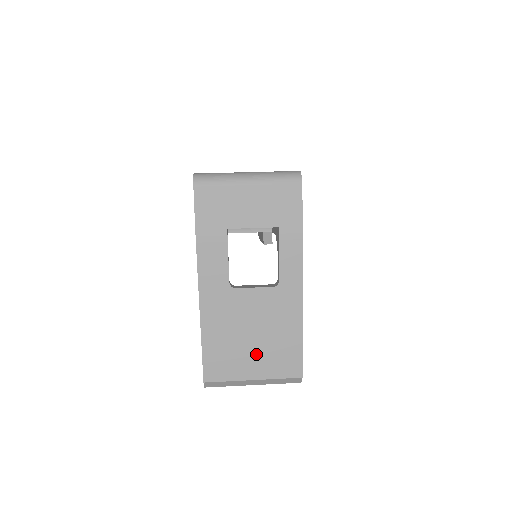
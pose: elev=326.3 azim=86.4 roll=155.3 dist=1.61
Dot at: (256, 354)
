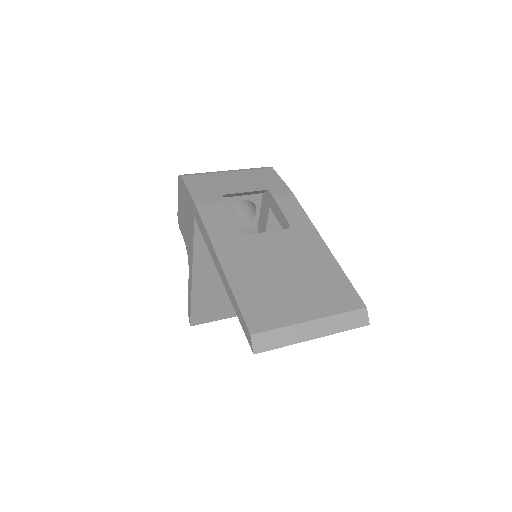
Dot at: (300, 291)
